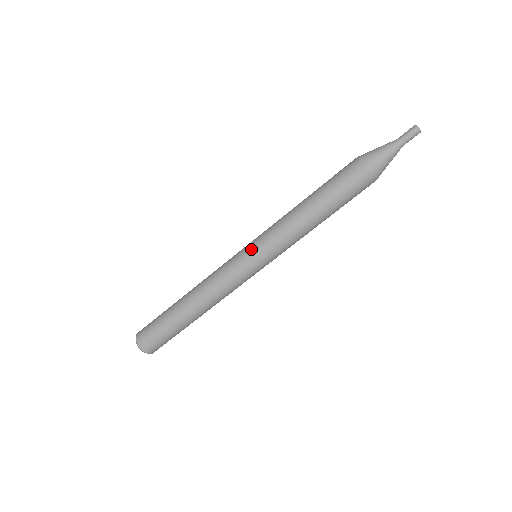
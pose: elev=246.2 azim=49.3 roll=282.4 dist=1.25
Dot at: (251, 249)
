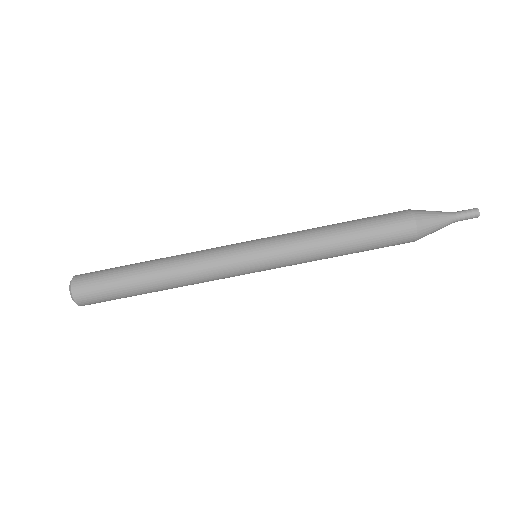
Dot at: (258, 247)
